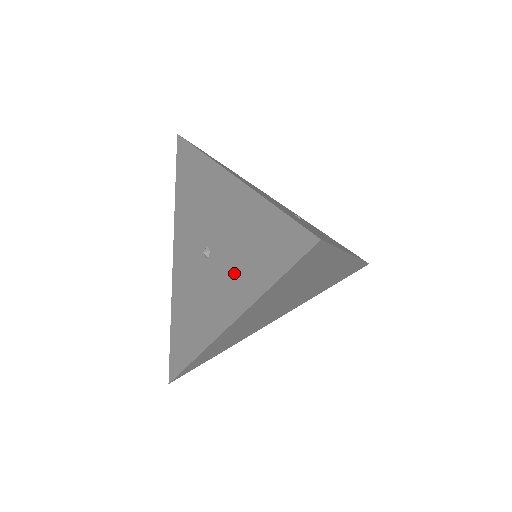
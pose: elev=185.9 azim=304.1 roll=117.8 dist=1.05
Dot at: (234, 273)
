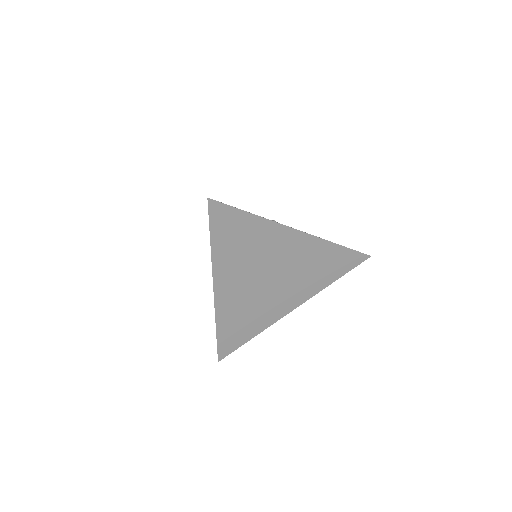
Dot at: occluded
